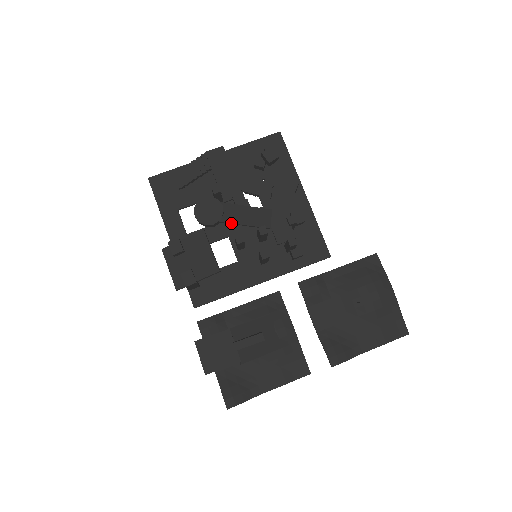
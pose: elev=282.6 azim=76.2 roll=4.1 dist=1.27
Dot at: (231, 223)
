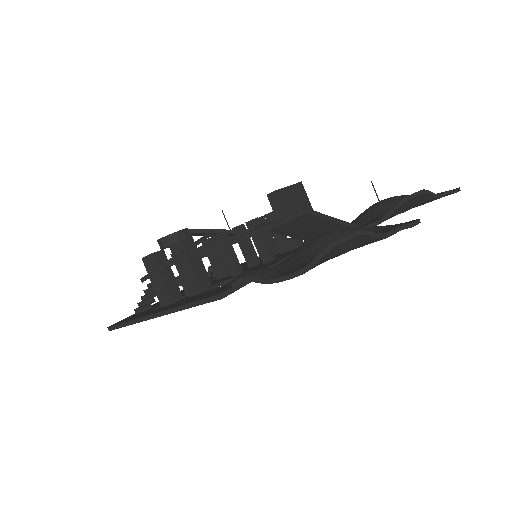
Dot at: (201, 230)
